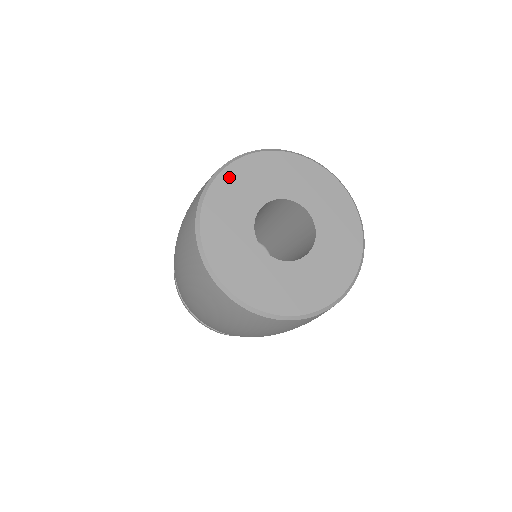
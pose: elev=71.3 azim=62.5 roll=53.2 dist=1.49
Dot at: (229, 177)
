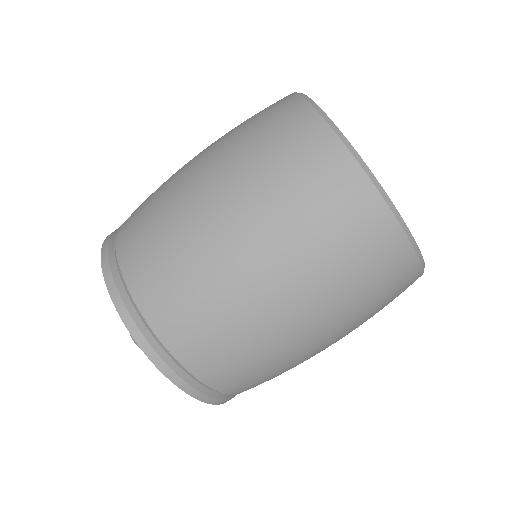
Dot at: occluded
